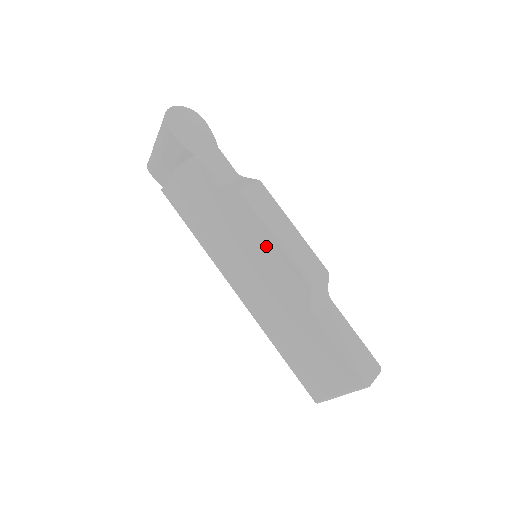
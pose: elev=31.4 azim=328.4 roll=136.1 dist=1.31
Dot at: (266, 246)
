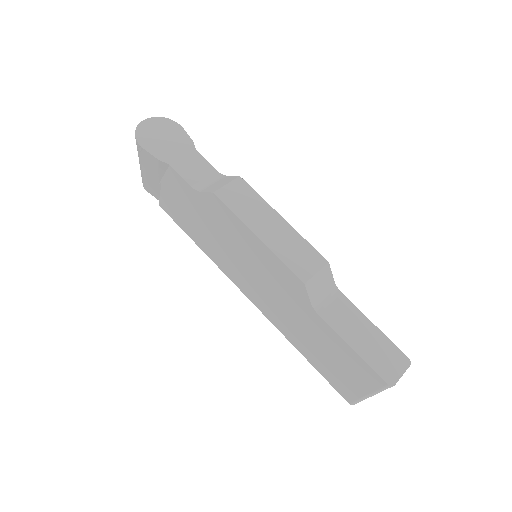
Dot at: (254, 246)
